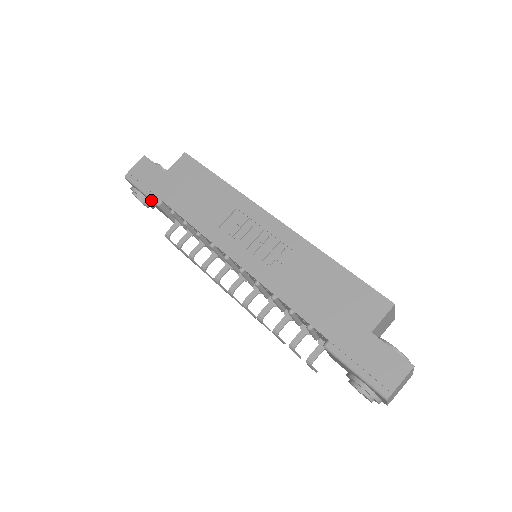
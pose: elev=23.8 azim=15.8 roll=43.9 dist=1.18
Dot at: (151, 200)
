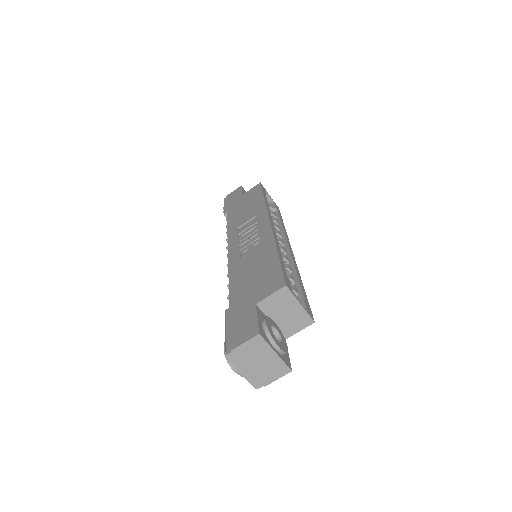
Dot at: (224, 212)
